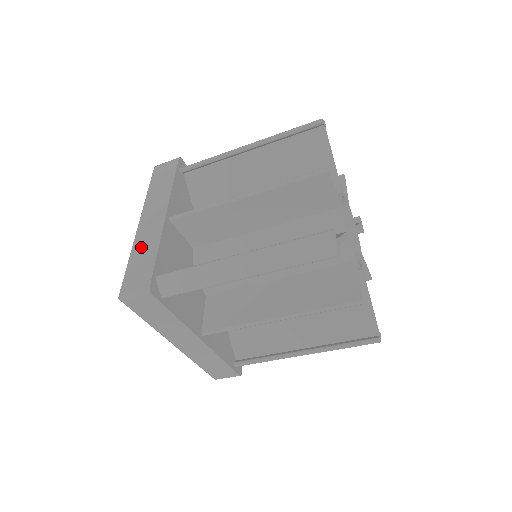
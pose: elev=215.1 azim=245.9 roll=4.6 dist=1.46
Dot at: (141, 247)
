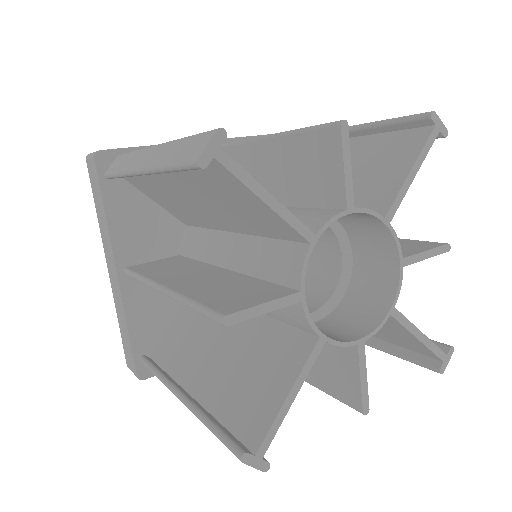
Dot at: (118, 312)
